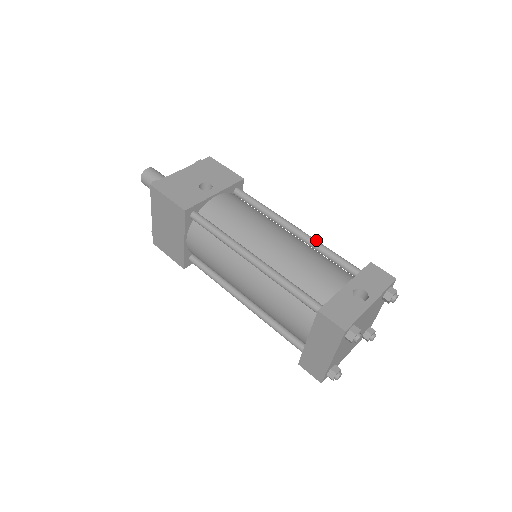
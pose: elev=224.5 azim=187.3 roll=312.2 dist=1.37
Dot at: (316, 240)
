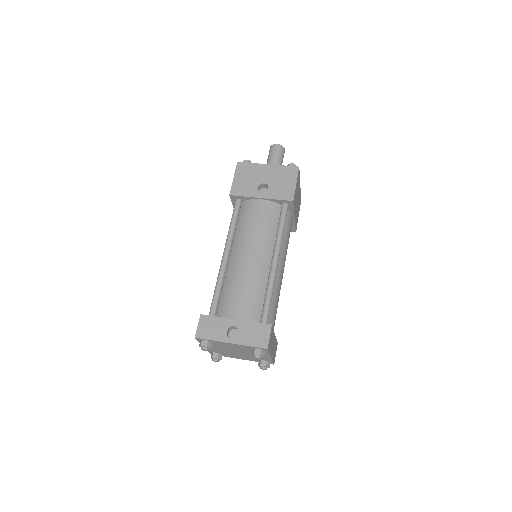
Dot at: (273, 280)
